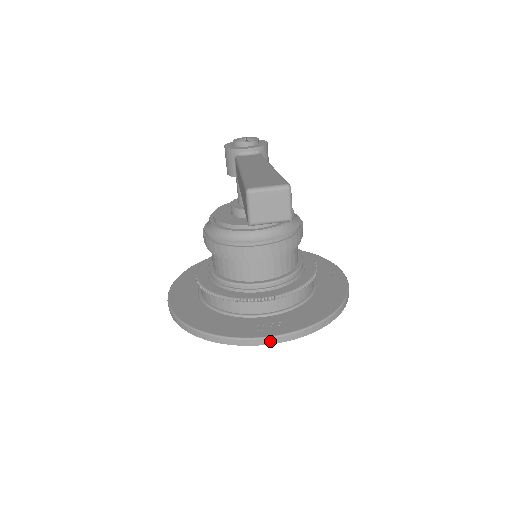
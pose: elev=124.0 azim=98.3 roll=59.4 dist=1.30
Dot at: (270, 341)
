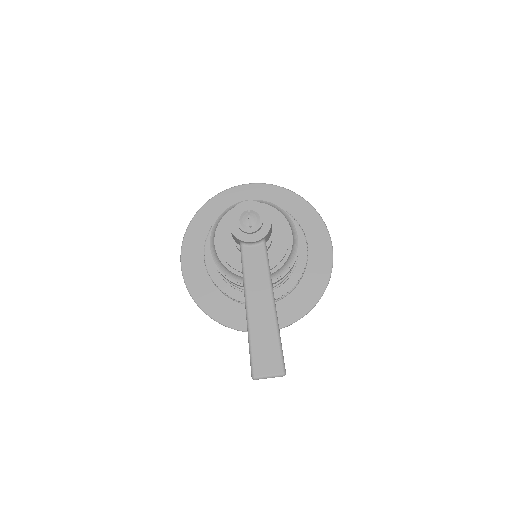
Dot at: occluded
